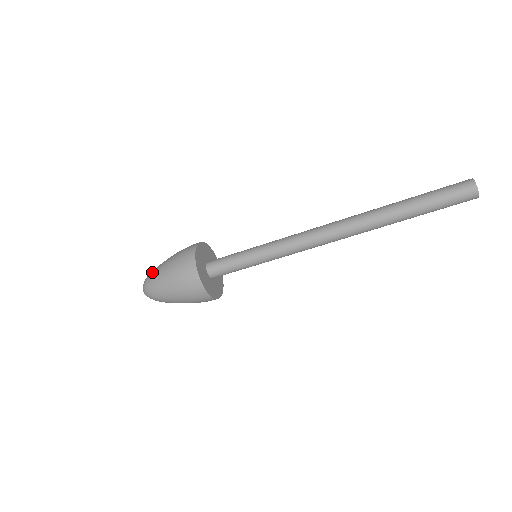
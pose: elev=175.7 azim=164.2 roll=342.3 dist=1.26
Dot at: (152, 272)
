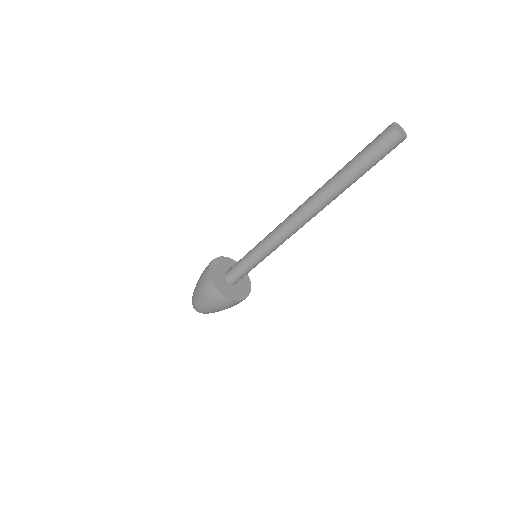
Dot at: (192, 297)
